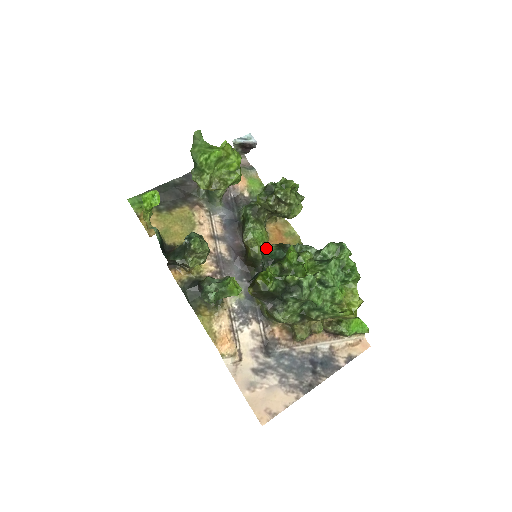
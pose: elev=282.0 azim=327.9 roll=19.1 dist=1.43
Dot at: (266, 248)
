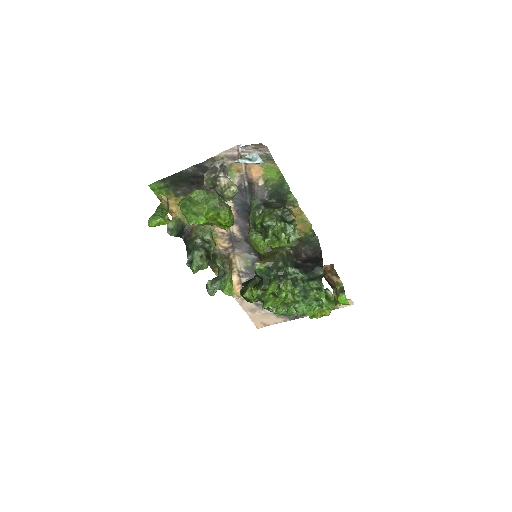
Dot at: (257, 268)
